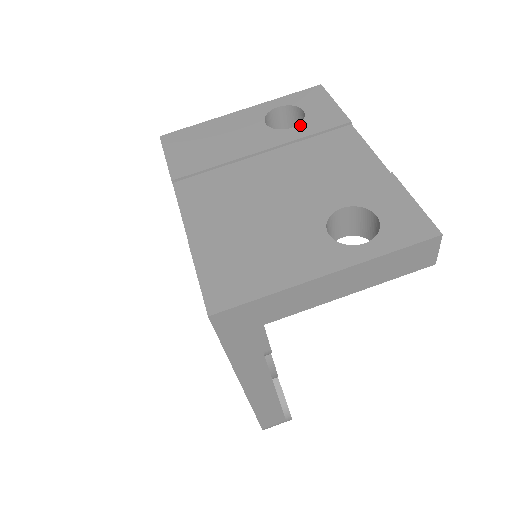
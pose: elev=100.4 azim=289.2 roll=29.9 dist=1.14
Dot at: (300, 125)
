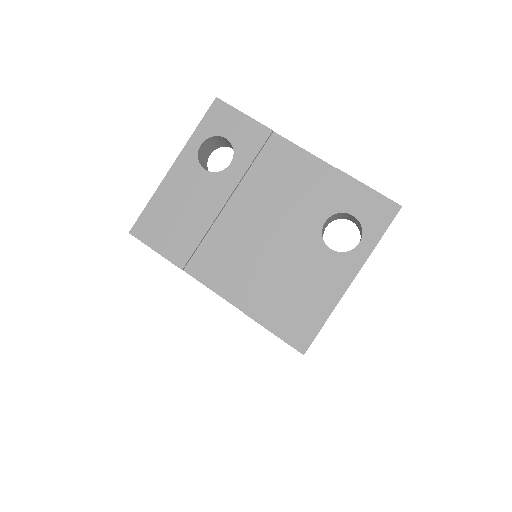
Dot at: (235, 157)
